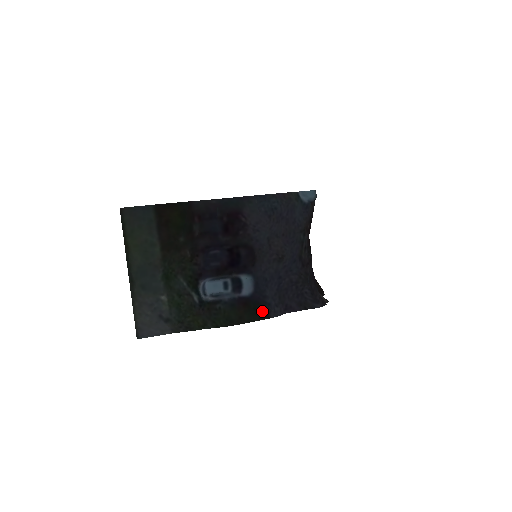
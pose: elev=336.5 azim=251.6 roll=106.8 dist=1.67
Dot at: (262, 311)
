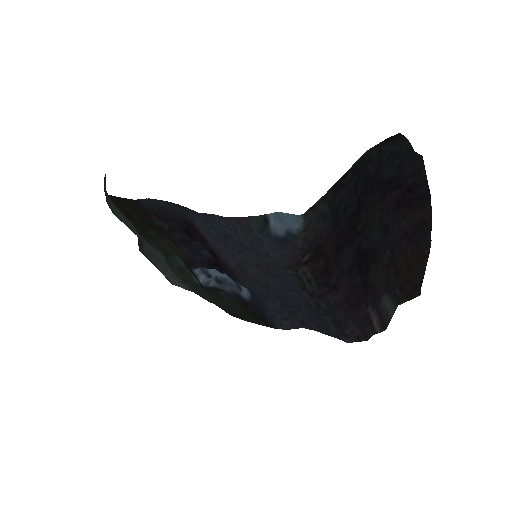
Dot at: (264, 320)
